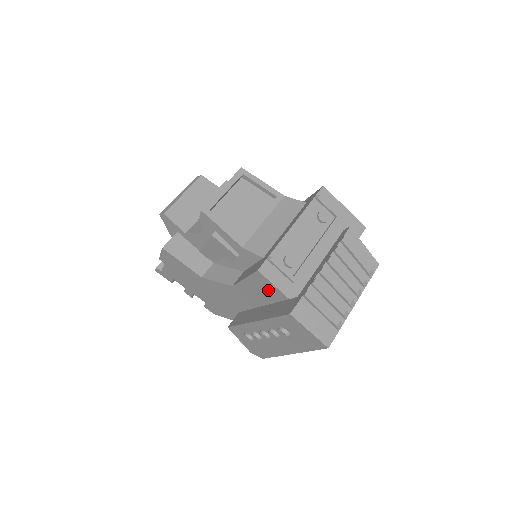
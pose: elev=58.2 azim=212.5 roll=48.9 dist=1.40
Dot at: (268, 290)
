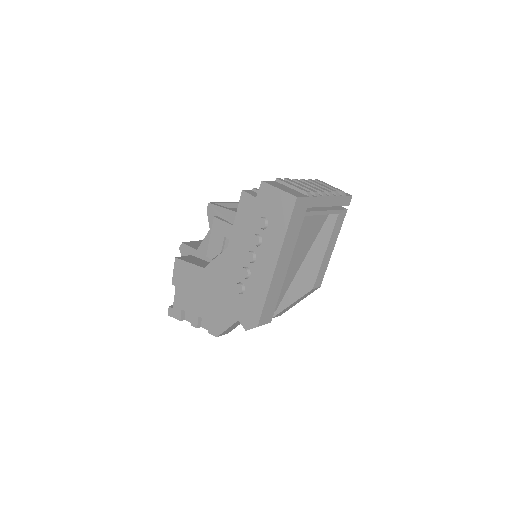
Dot at: occluded
